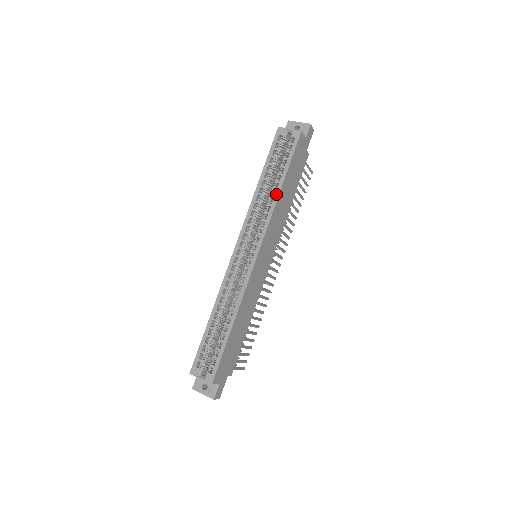
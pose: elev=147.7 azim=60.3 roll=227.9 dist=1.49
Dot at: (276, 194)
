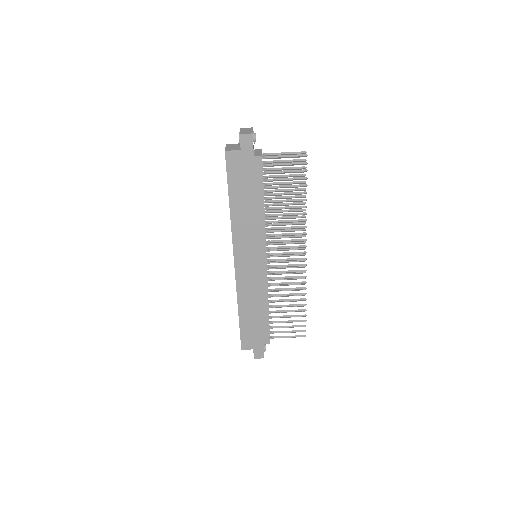
Dot at: (230, 212)
